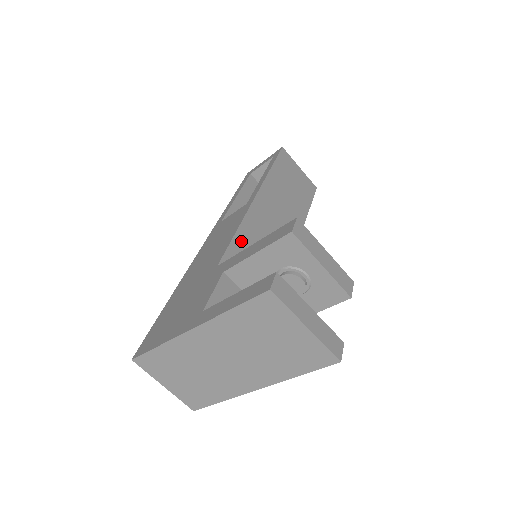
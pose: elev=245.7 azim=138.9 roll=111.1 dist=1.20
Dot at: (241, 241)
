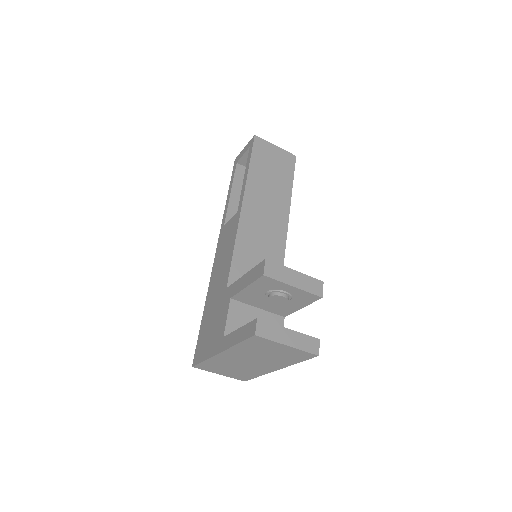
Dot at: (240, 255)
